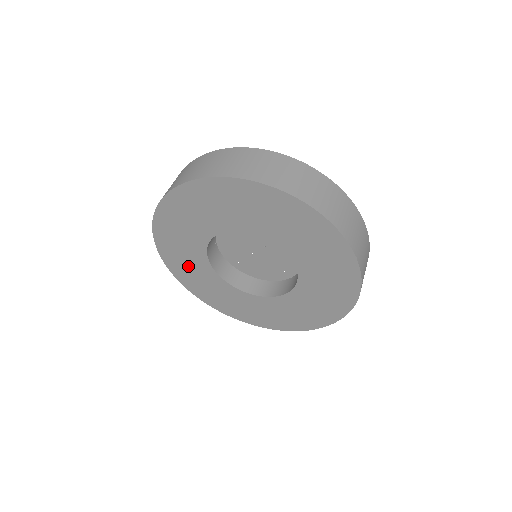
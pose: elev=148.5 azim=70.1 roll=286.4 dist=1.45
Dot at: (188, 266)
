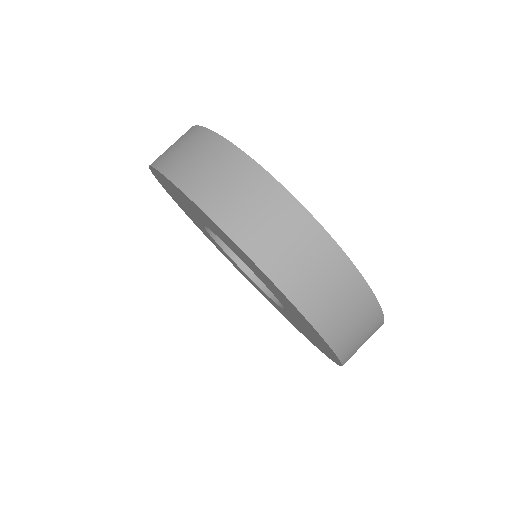
Dot at: (194, 220)
